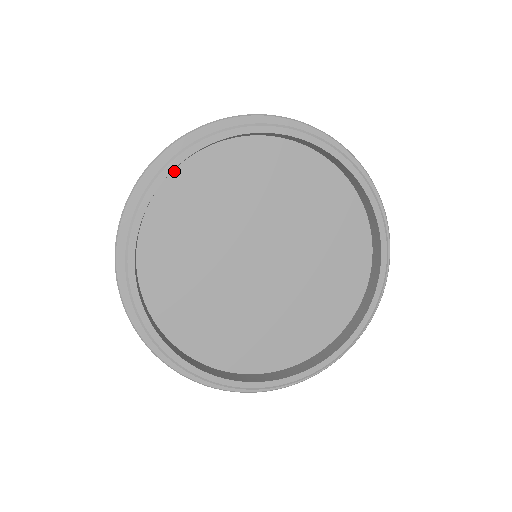
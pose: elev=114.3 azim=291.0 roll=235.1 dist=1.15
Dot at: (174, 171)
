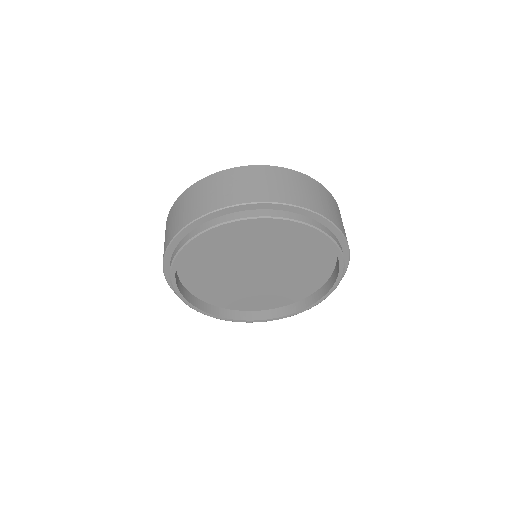
Dot at: occluded
